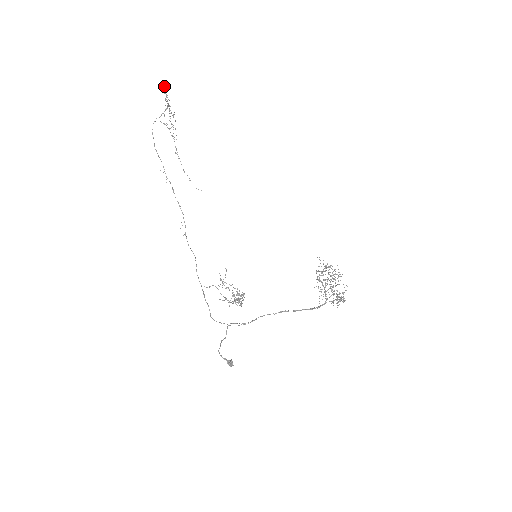
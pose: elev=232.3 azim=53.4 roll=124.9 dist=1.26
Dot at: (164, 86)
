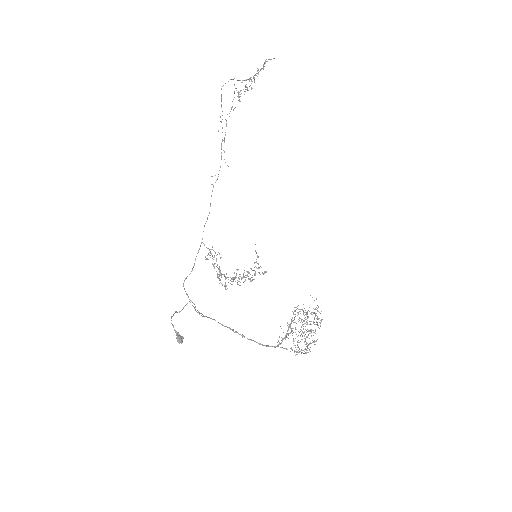
Dot at: (270, 59)
